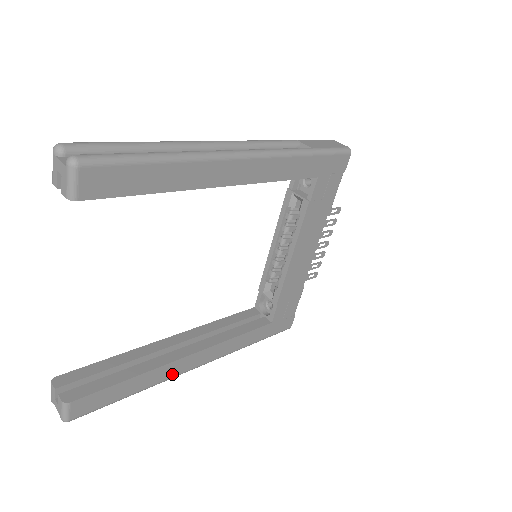
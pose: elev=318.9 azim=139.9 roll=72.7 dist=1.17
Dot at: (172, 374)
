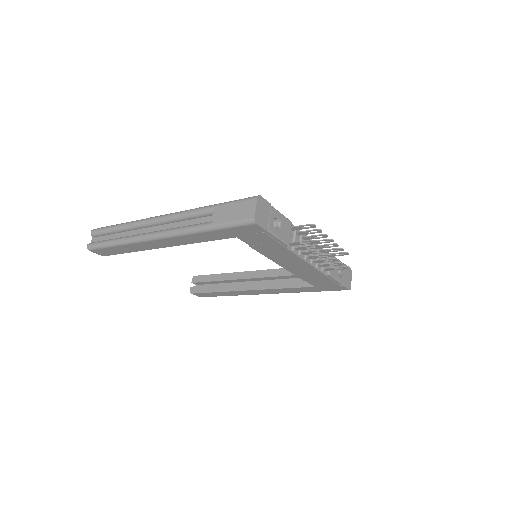
Dot at: (245, 294)
